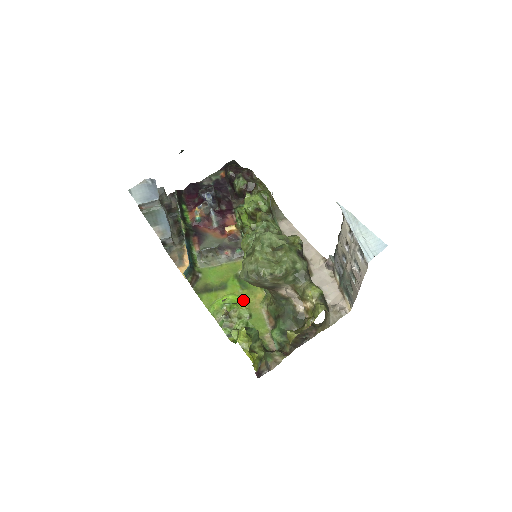
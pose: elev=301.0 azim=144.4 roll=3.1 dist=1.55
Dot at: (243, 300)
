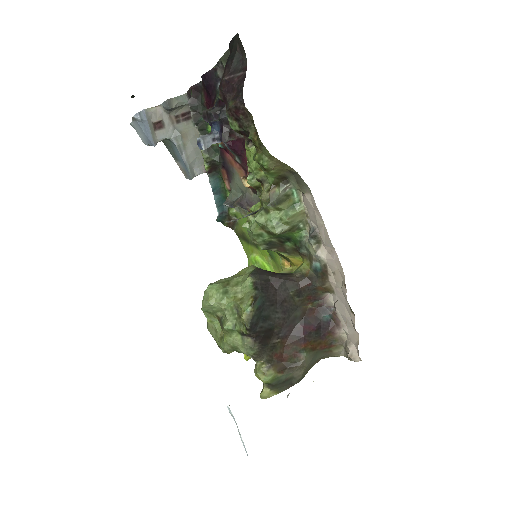
Dot at: occluded
